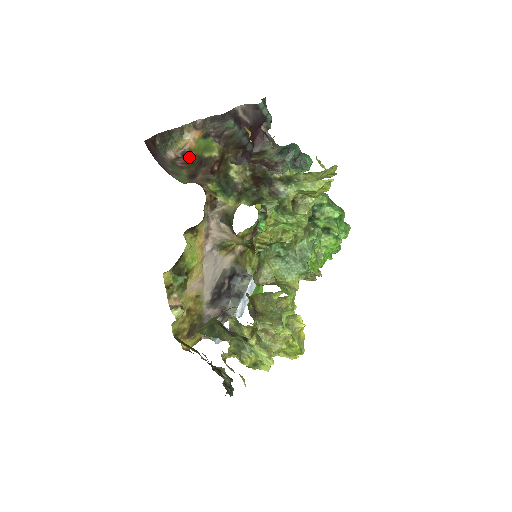
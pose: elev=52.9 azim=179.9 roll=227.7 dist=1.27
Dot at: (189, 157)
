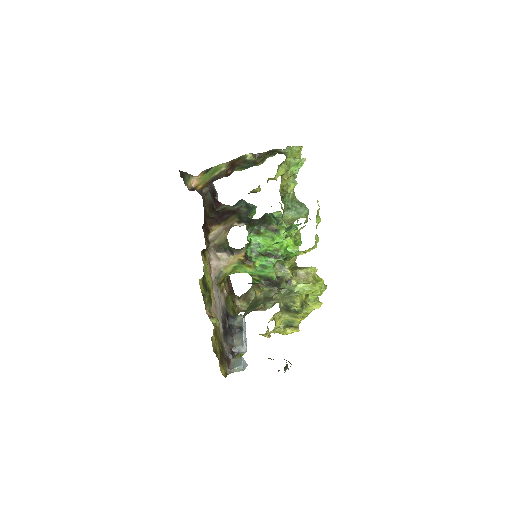
Dot at: (197, 189)
